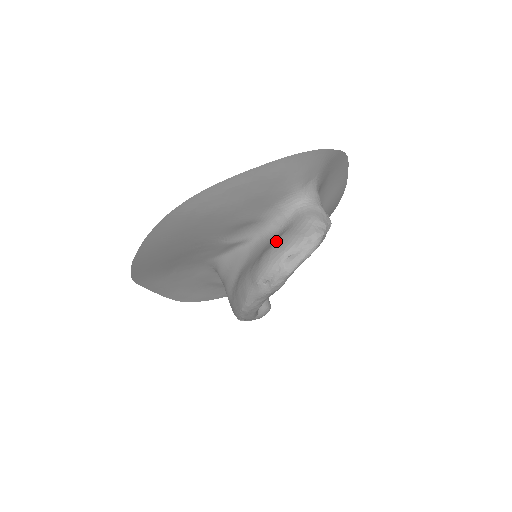
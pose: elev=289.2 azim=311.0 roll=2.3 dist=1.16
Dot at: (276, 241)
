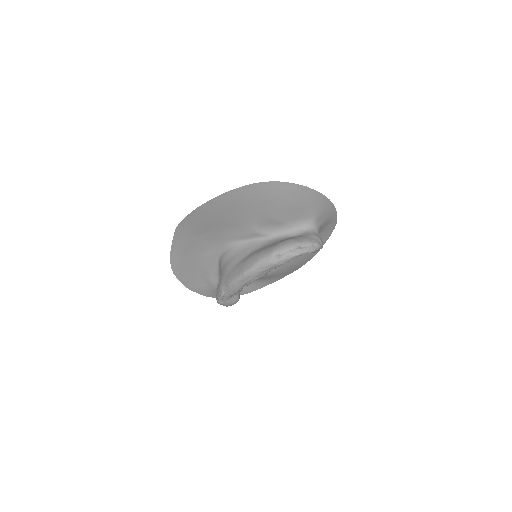
Dot at: (292, 238)
